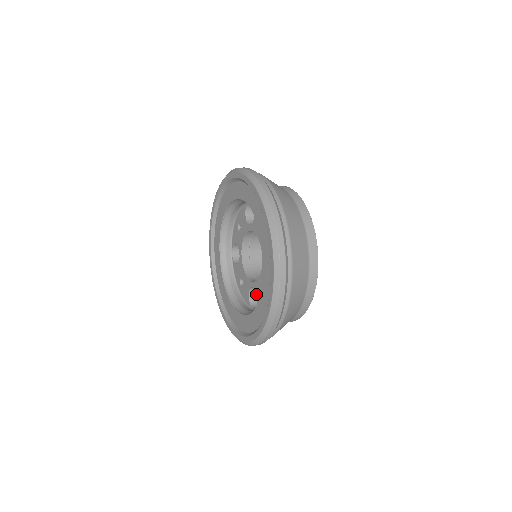
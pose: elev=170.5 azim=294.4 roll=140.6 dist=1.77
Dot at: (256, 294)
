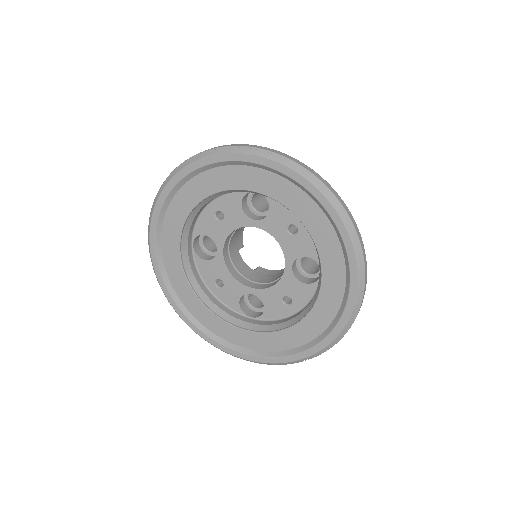
Dot at: (244, 296)
